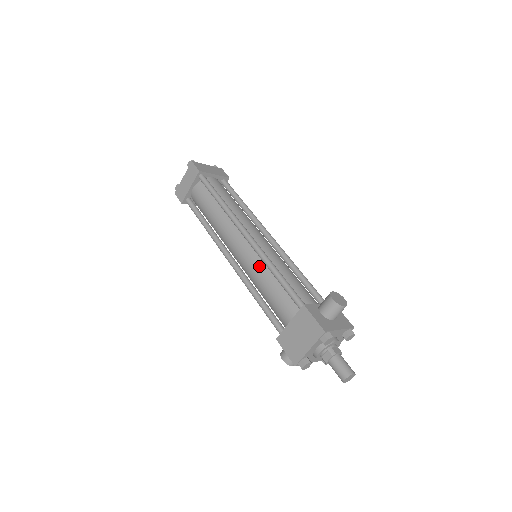
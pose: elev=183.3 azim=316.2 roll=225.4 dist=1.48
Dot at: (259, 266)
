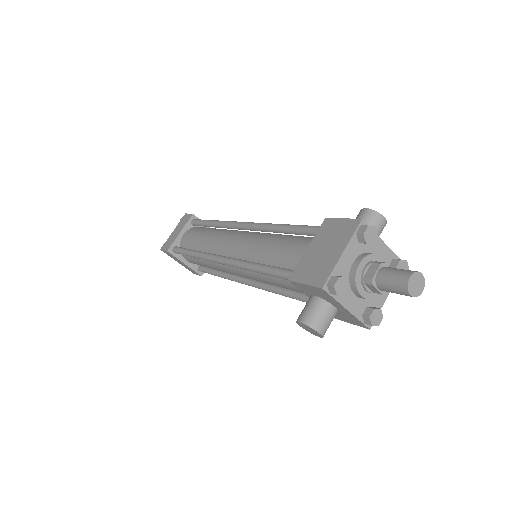
Dot at: (261, 237)
